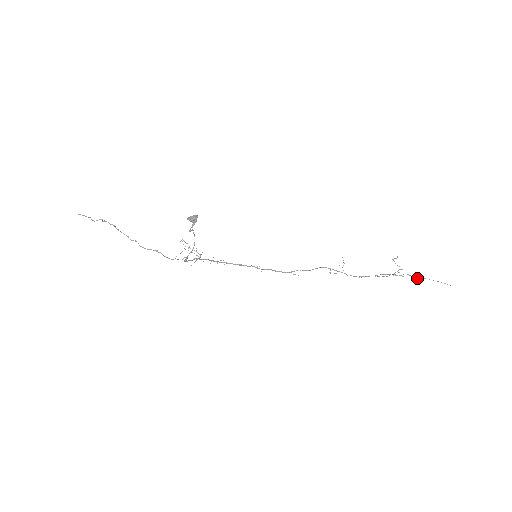
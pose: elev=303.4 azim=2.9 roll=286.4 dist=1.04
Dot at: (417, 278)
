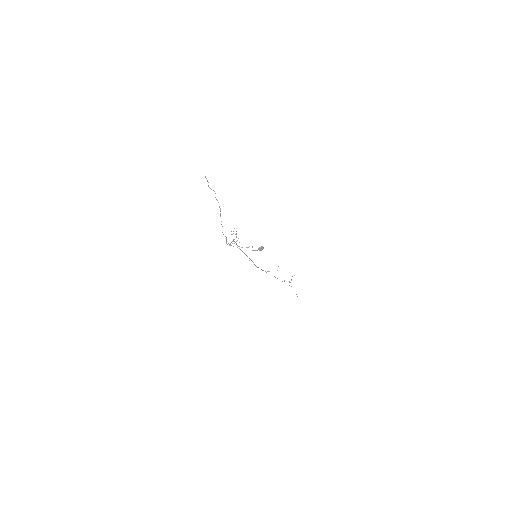
Dot at: occluded
